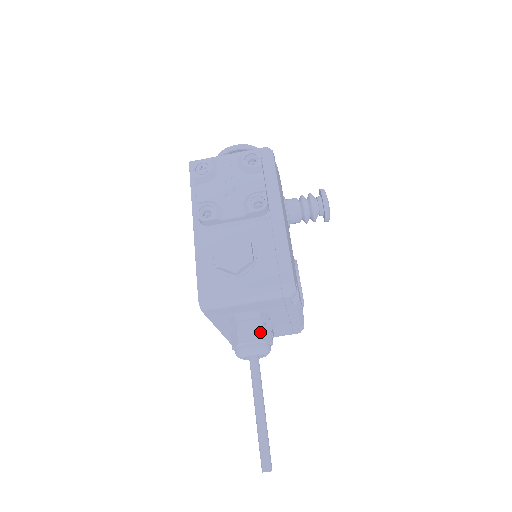
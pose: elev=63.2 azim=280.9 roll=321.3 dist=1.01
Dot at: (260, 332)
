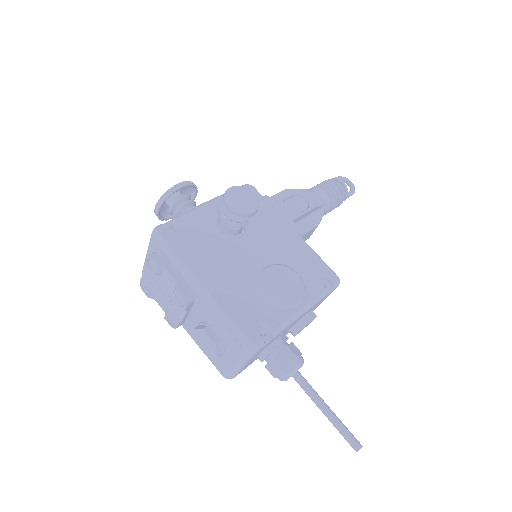
Dot at: (277, 365)
